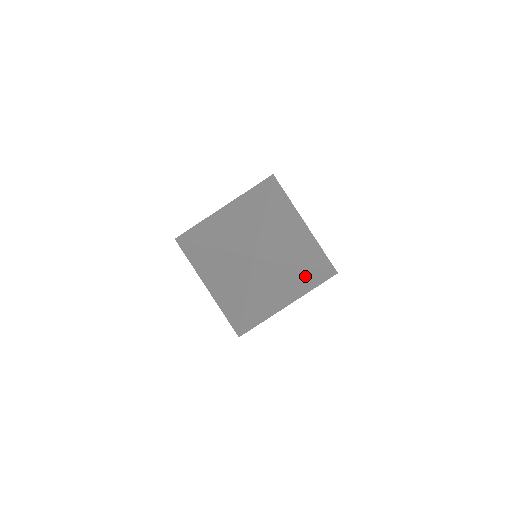
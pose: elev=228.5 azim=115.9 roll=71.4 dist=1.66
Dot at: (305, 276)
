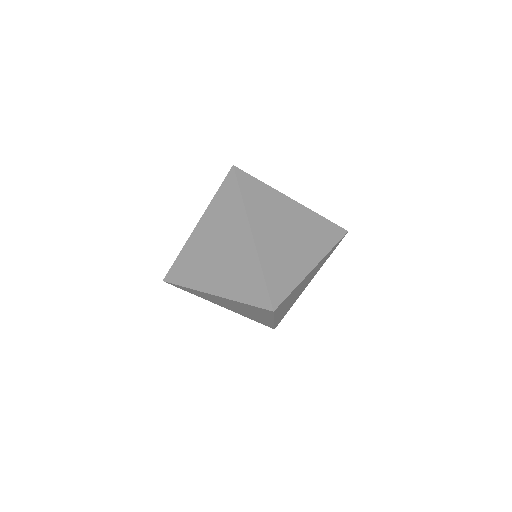
Dot at: (309, 220)
